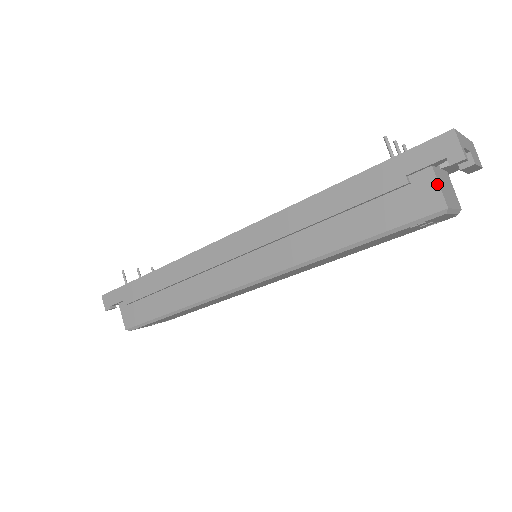
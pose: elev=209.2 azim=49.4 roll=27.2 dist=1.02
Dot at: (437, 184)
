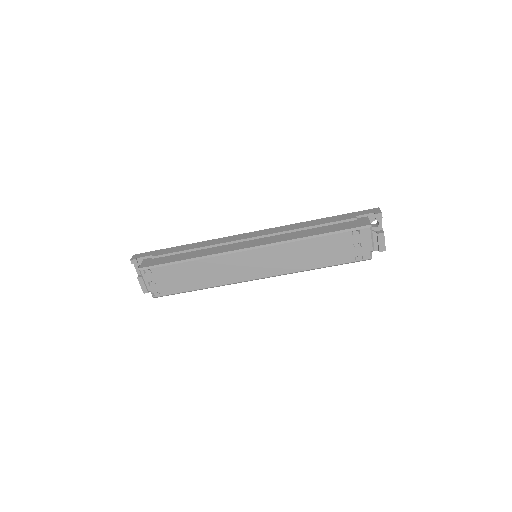
Dot at: (368, 220)
